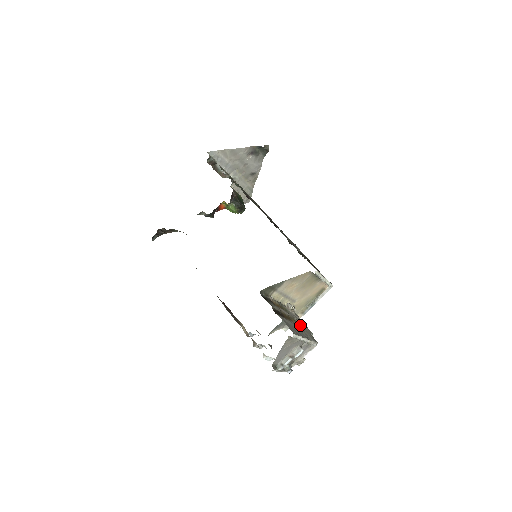
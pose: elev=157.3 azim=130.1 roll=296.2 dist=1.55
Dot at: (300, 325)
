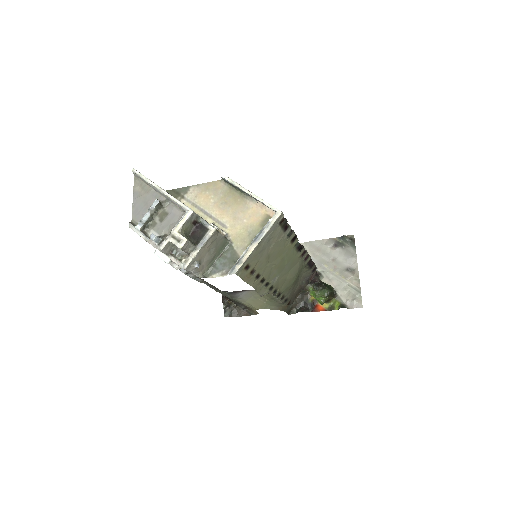
Dot at: occluded
